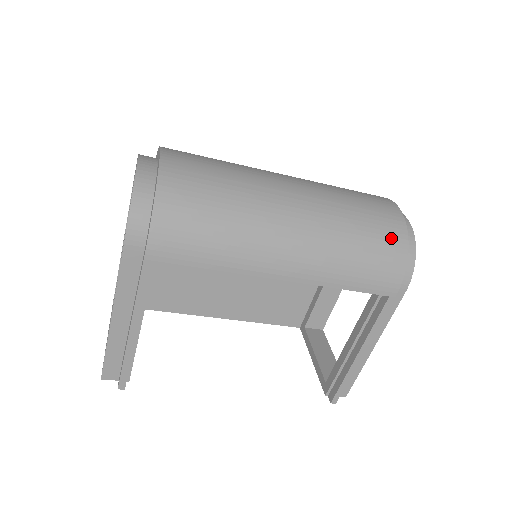
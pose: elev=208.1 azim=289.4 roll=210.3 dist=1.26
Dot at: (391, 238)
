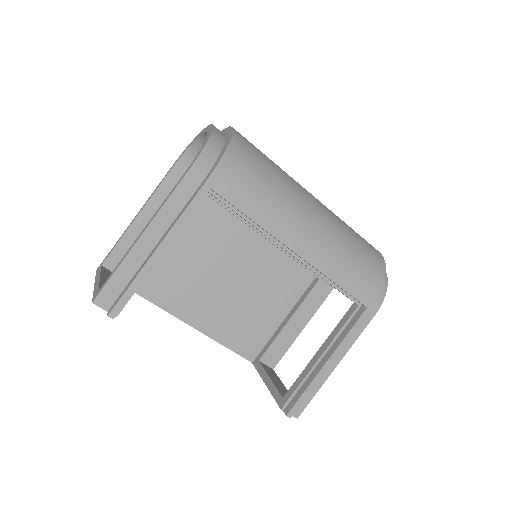
Dot at: (376, 261)
